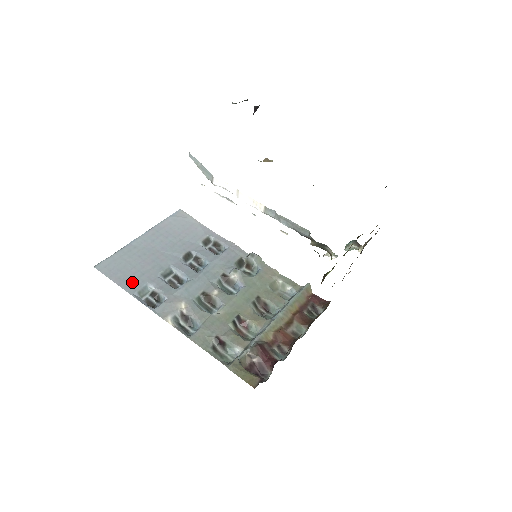
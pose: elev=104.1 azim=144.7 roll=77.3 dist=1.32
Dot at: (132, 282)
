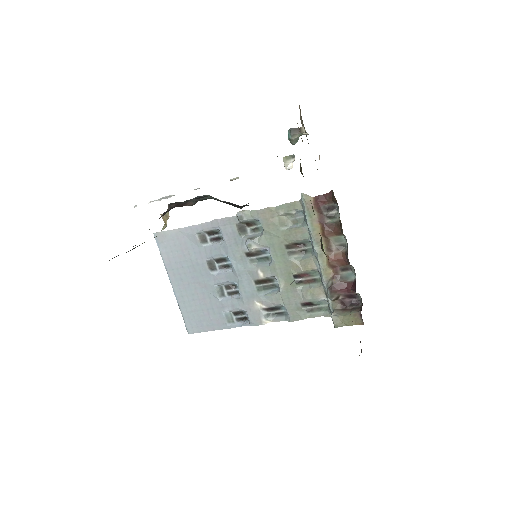
Dot at: (216, 321)
